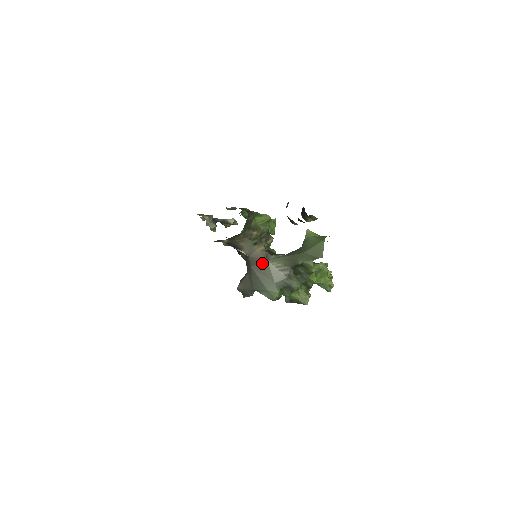
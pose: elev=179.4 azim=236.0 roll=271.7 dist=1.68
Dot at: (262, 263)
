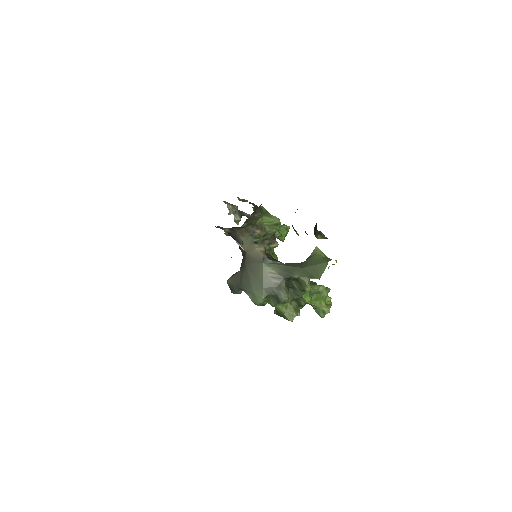
Dot at: (257, 264)
